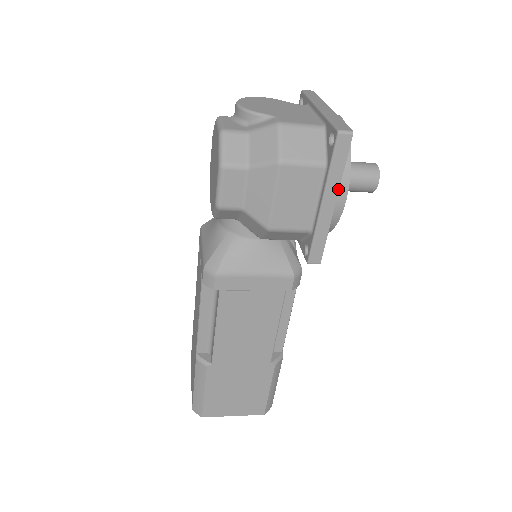
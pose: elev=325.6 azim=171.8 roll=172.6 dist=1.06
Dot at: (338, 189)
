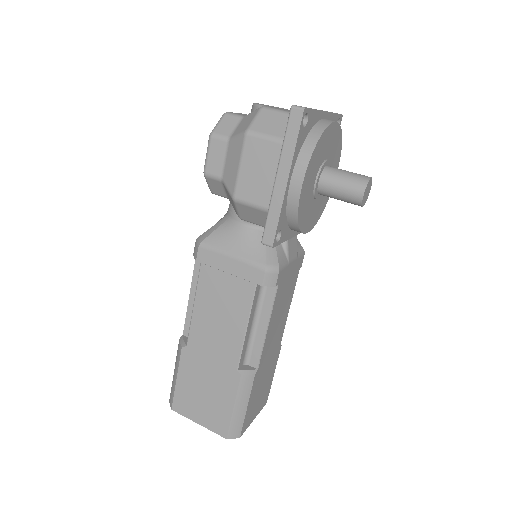
Dot at: (290, 165)
